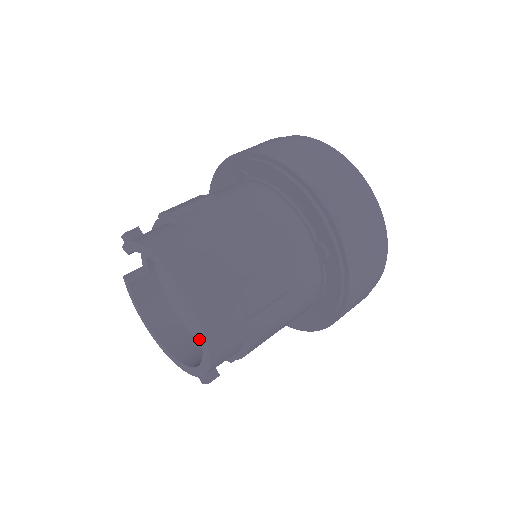
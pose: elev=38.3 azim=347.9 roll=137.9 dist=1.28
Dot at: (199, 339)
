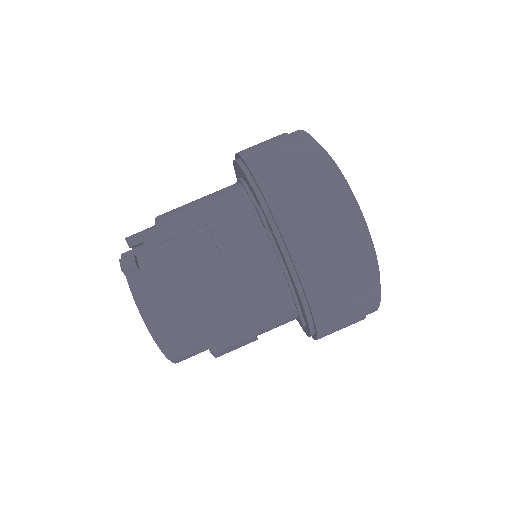
Dot at: occluded
